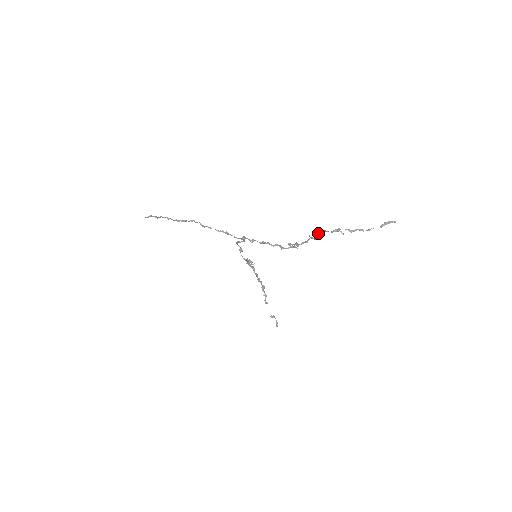
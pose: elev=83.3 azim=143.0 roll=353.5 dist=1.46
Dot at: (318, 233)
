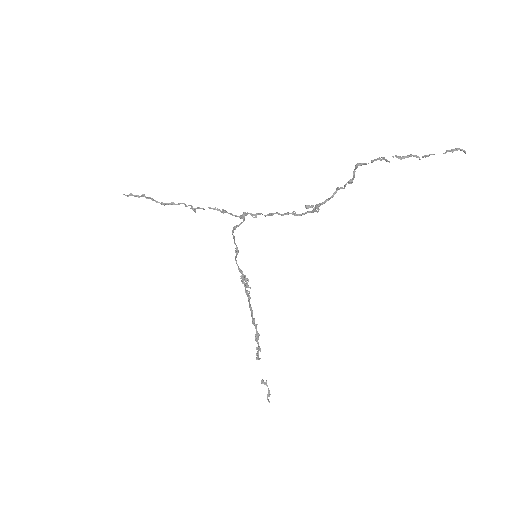
Dot at: occluded
